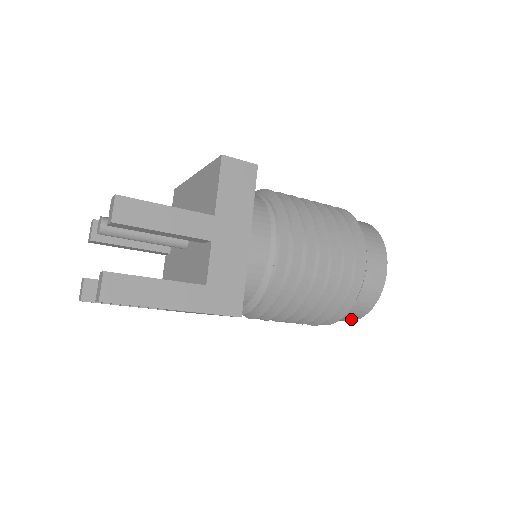
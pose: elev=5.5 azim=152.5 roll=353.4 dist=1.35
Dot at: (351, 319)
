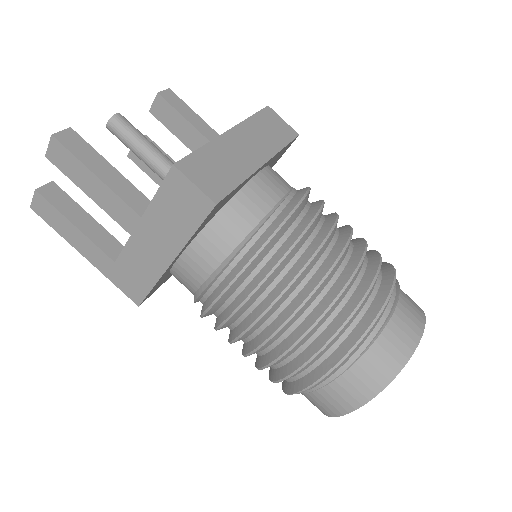
Dot at: occluded
